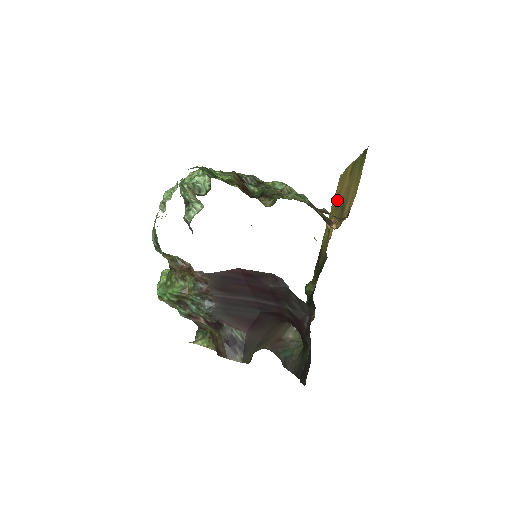
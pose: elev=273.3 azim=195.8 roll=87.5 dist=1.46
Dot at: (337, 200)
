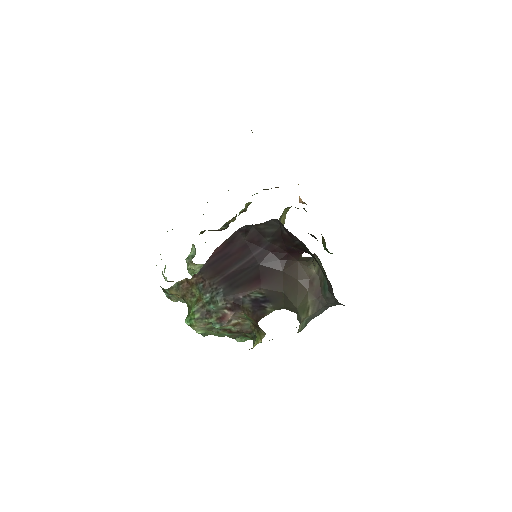
Dot at: occluded
